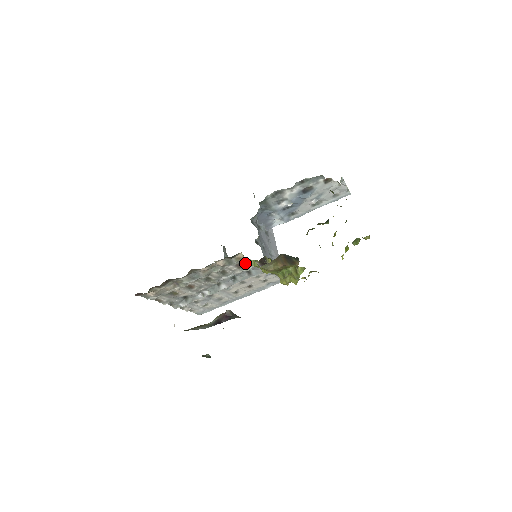
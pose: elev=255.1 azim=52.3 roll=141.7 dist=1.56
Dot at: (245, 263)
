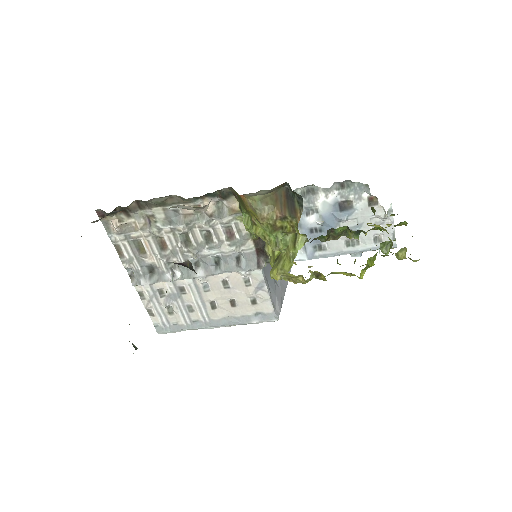
Dot at: (238, 234)
